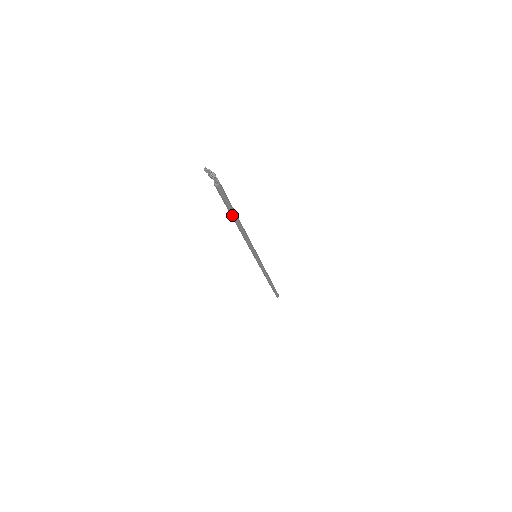
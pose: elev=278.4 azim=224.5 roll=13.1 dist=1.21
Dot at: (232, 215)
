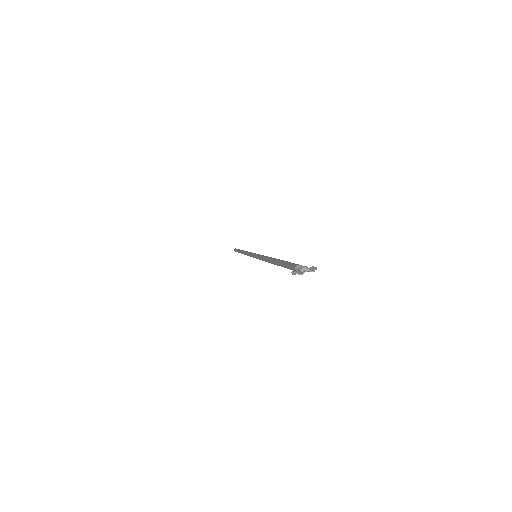
Dot at: occluded
